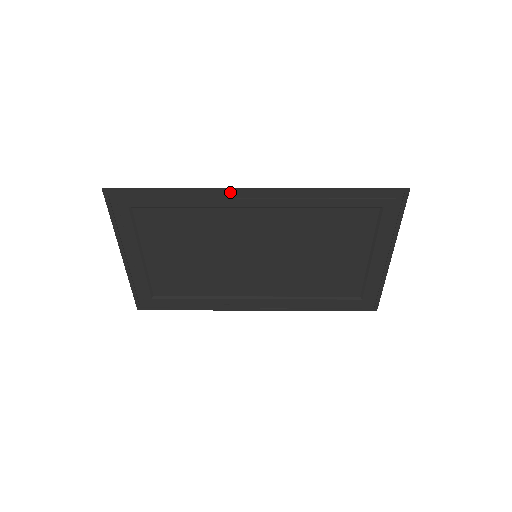
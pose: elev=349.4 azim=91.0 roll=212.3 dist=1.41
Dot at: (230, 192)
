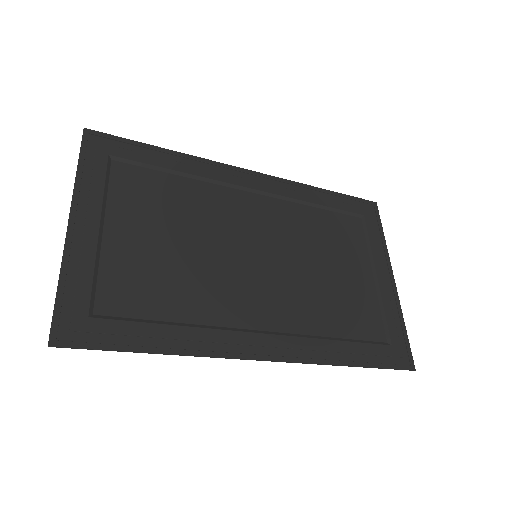
Dot at: (227, 168)
